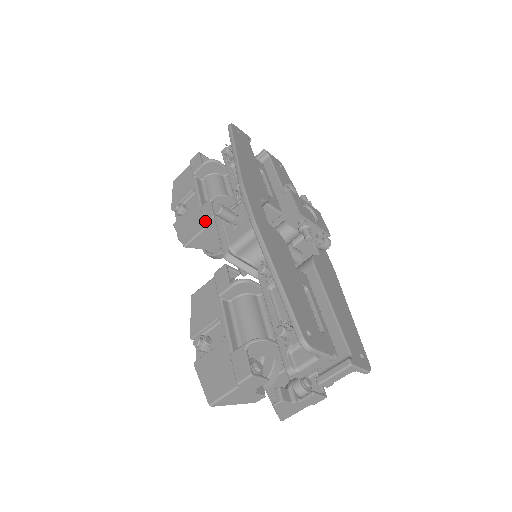
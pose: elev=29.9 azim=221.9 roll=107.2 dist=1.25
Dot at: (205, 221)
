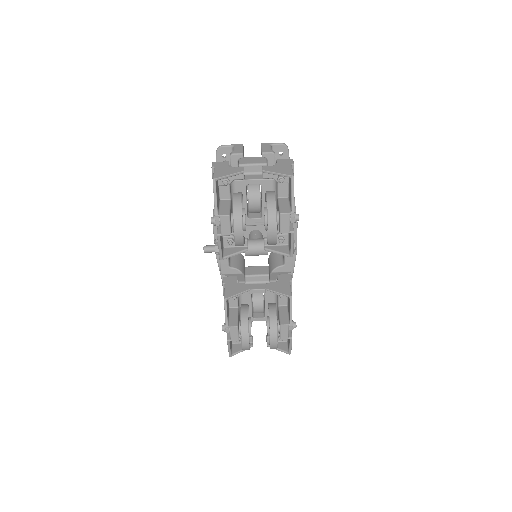
Dot at: (222, 283)
